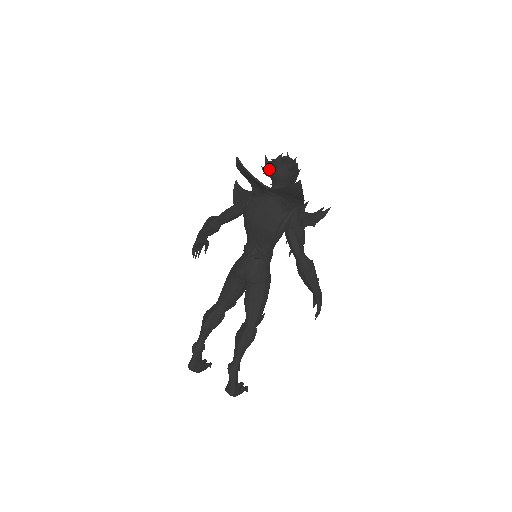
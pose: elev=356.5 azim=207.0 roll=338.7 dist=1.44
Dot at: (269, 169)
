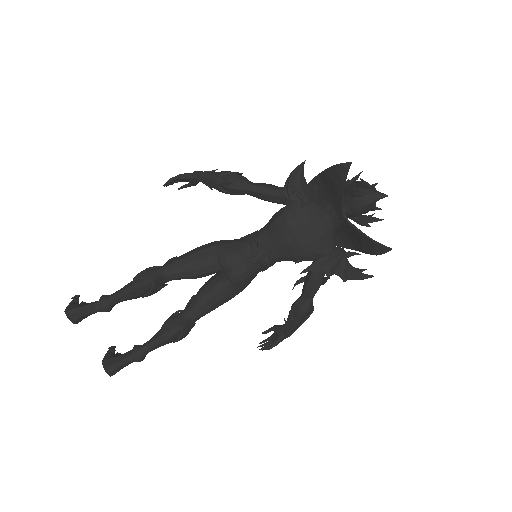
Dot at: (360, 195)
